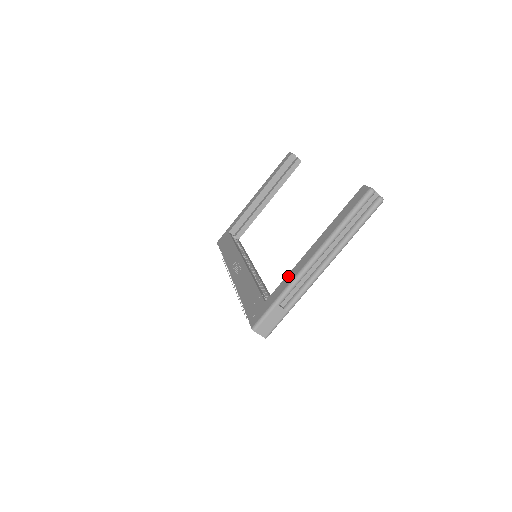
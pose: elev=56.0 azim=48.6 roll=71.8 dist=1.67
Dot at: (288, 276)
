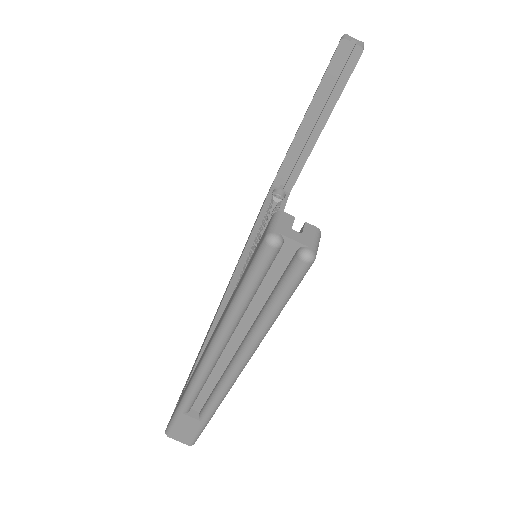
Dot at: occluded
